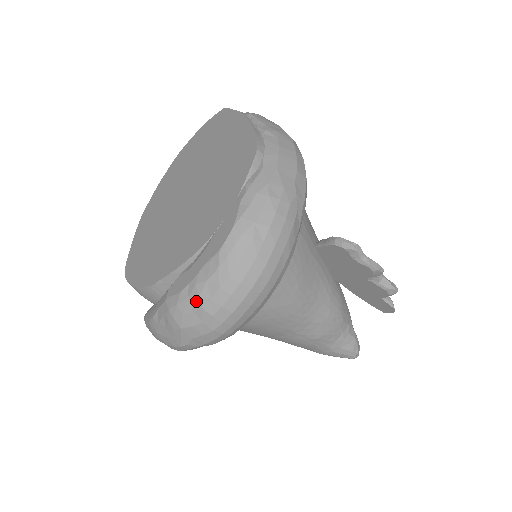
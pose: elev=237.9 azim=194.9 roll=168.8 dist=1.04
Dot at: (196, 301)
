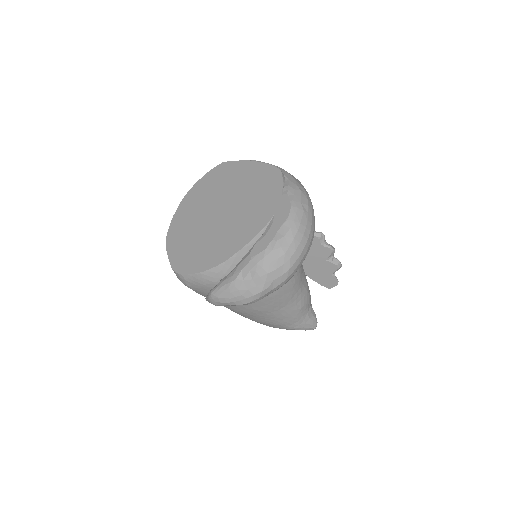
Dot at: (279, 250)
